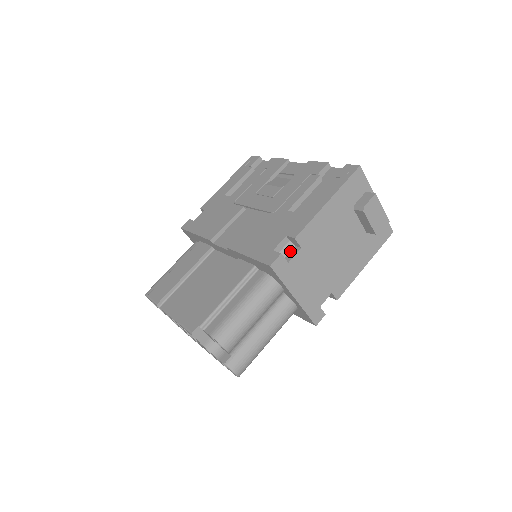
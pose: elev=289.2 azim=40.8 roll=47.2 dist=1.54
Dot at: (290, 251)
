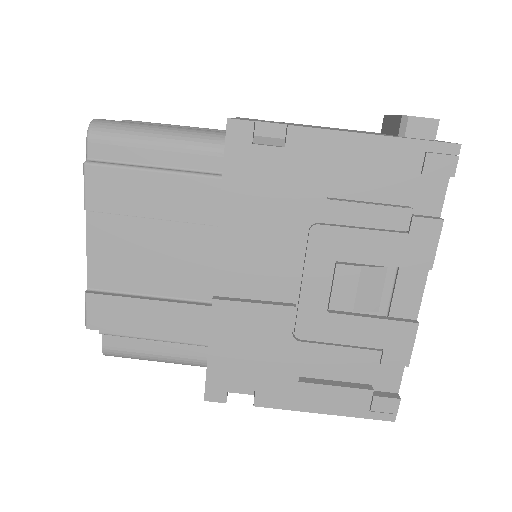
Dot at: occluded
